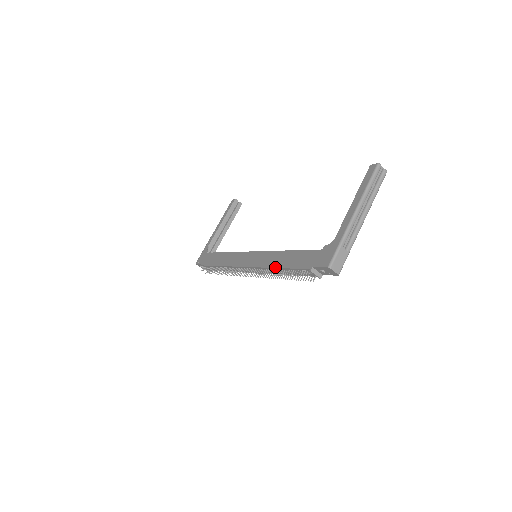
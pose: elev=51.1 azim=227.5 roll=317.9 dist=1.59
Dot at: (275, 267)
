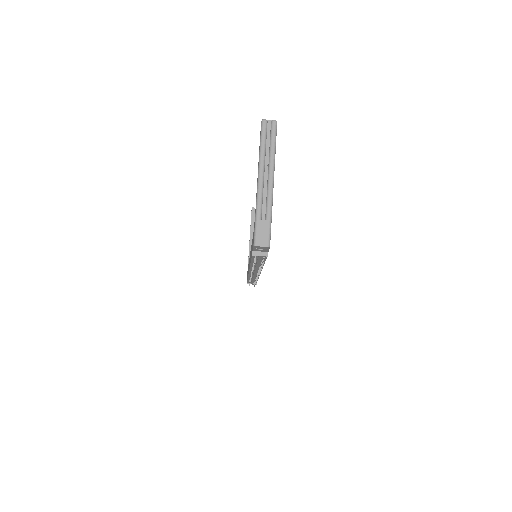
Dot at: (250, 263)
